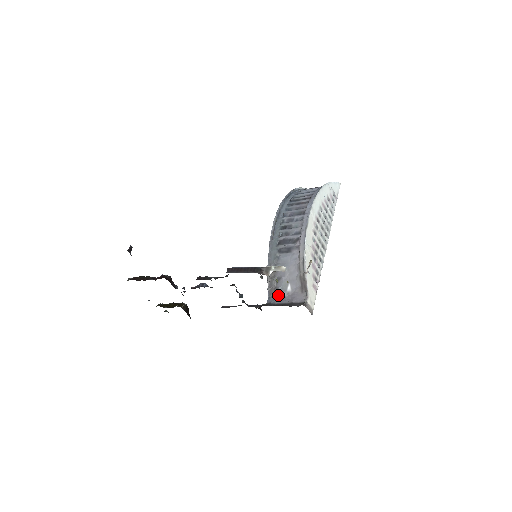
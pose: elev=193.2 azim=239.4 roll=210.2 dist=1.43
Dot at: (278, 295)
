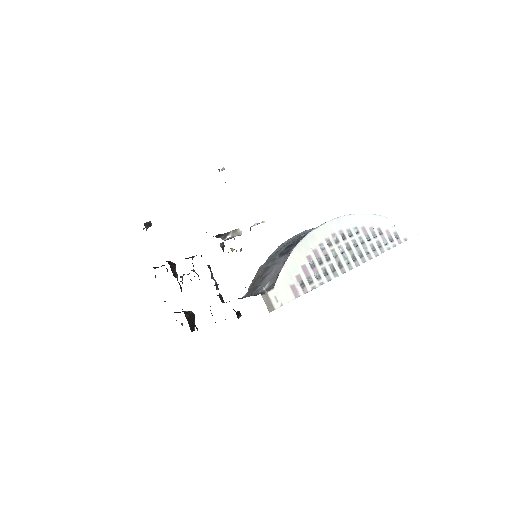
Dot at: (254, 293)
